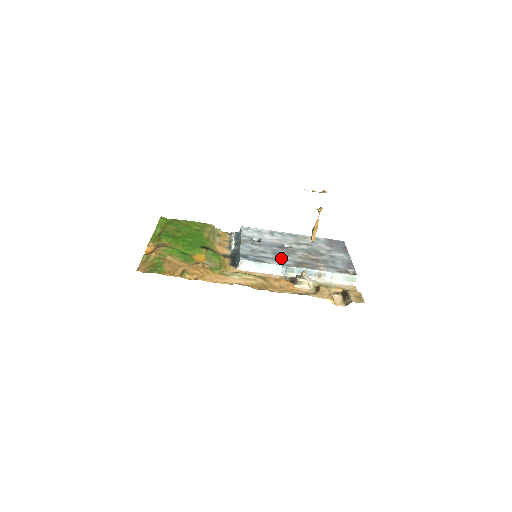
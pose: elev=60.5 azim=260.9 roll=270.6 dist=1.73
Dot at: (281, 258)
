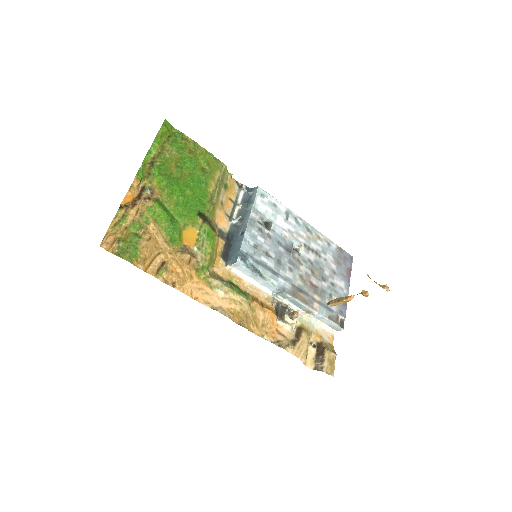
Dot at: (282, 273)
